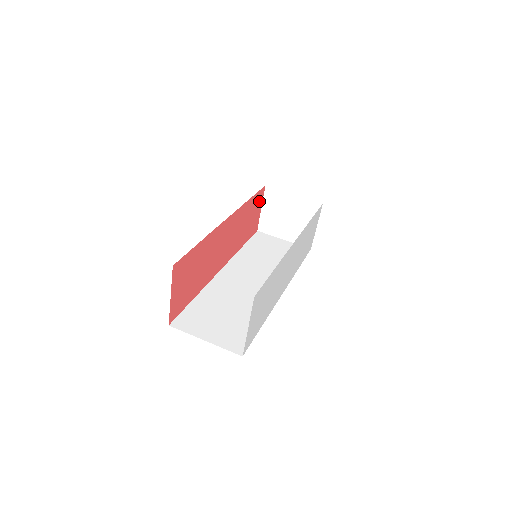
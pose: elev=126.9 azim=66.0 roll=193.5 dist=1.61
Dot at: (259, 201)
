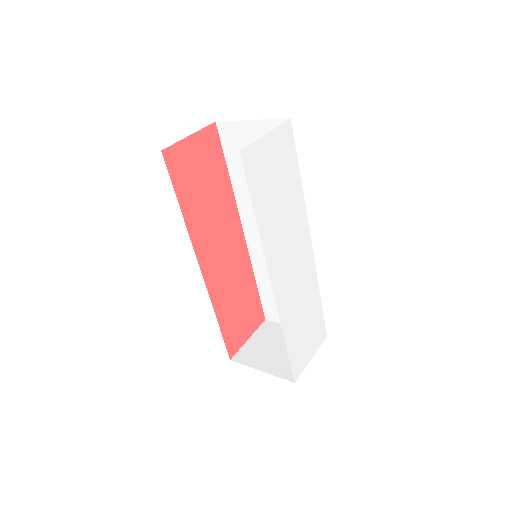
Dot at: (254, 320)
